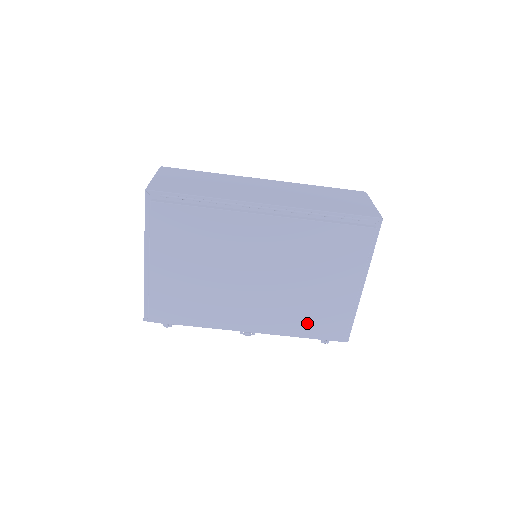
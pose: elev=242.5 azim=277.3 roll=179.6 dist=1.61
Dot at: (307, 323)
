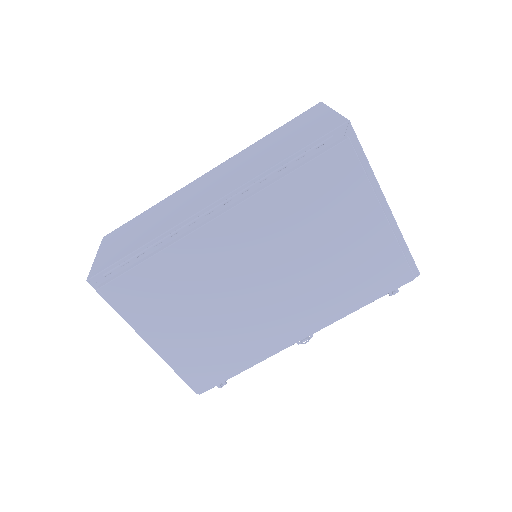
Dot at: (357, 289)
